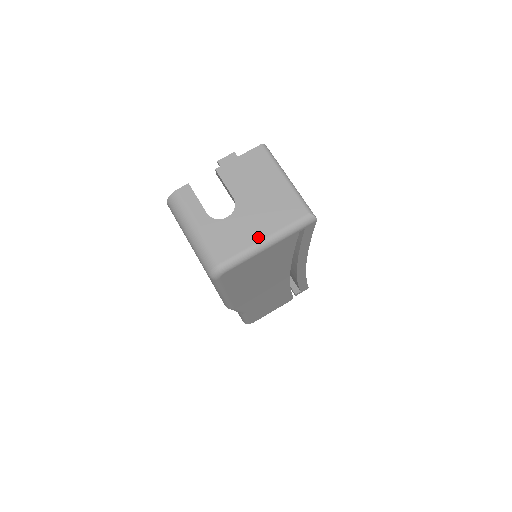
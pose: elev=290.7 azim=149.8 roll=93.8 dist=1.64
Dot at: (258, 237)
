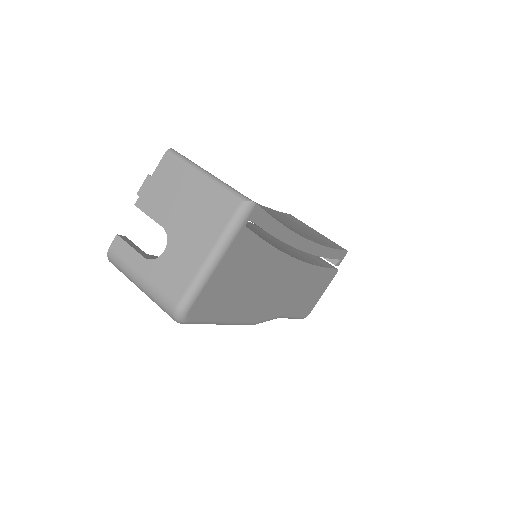
Dot at: (201, 257)
